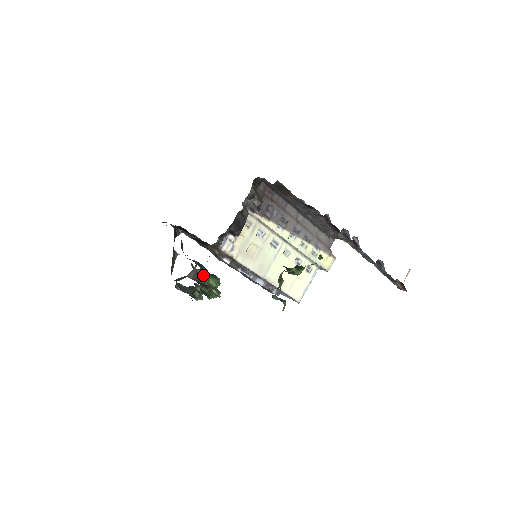
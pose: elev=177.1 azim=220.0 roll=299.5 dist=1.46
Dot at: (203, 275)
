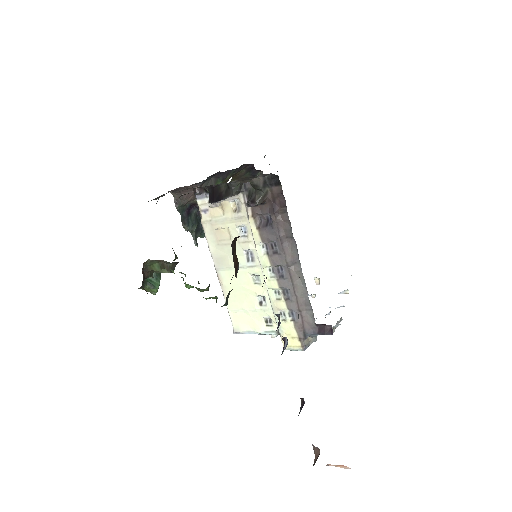
Dot at: occluded
